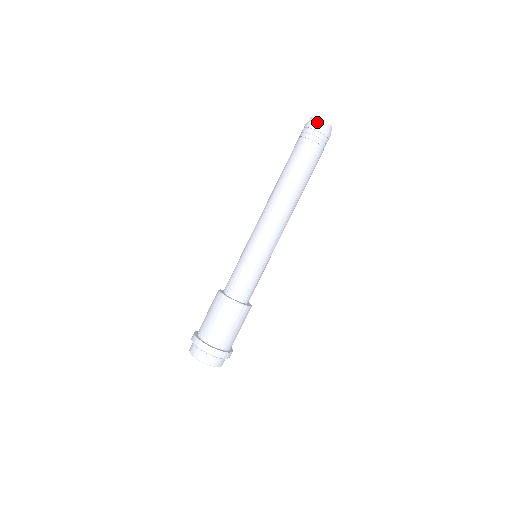
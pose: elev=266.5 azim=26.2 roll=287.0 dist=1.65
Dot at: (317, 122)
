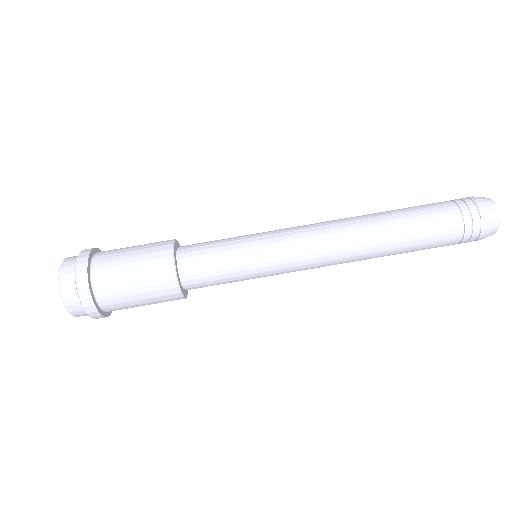
Dot at: (493, 219)
